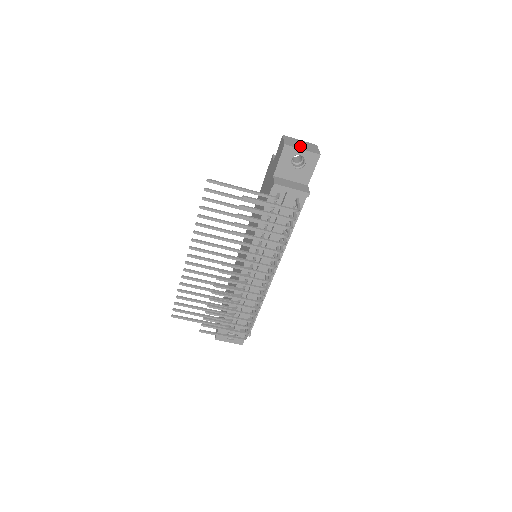
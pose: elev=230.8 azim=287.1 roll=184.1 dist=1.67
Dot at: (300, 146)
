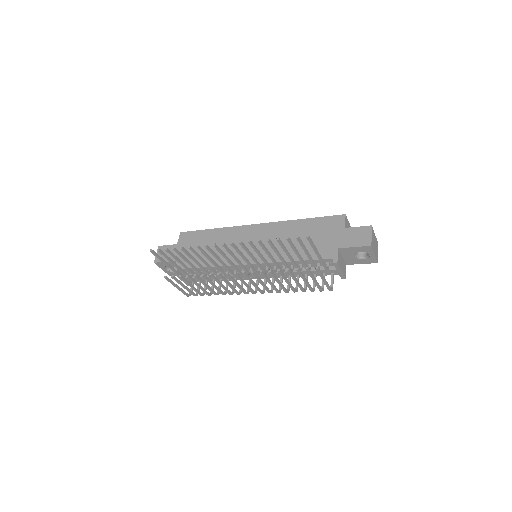
Dot at: (375, 248)
